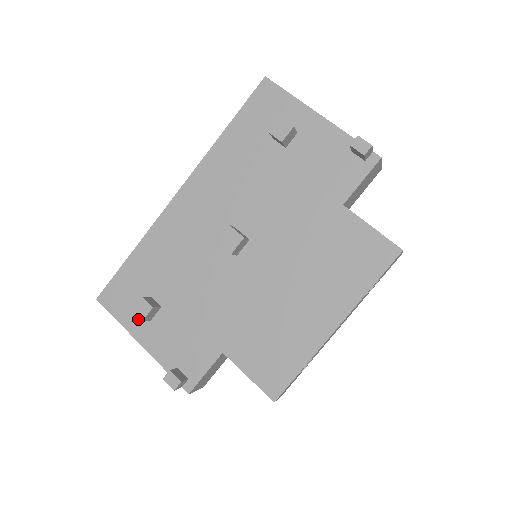
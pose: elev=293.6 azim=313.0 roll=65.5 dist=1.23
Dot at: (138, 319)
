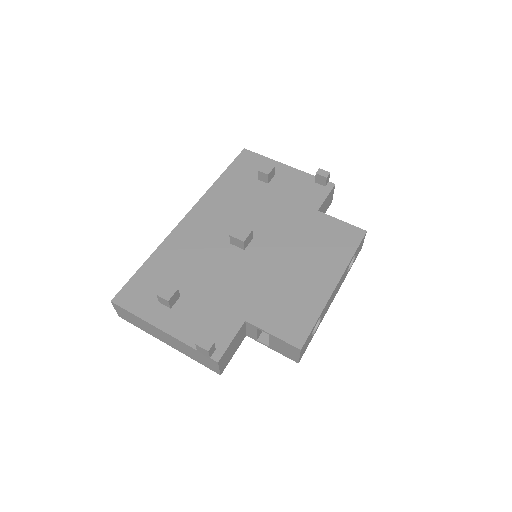
Dot at: (157, 310)
